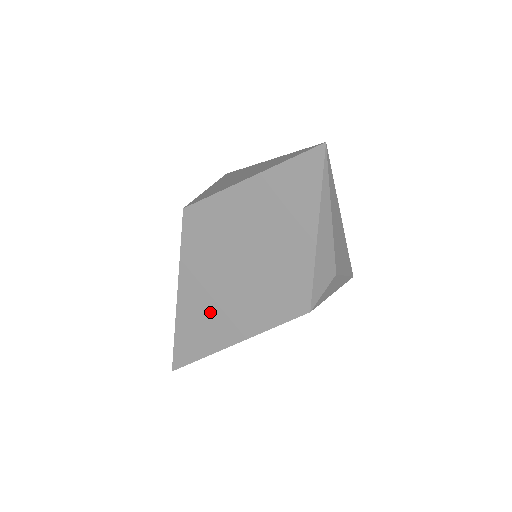
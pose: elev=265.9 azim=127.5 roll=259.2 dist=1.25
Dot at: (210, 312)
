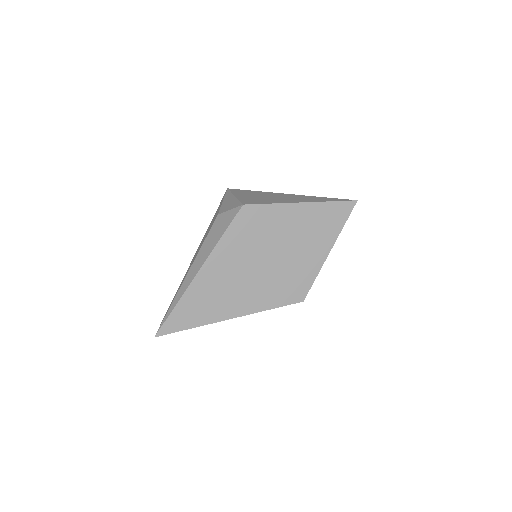
Dot at: (224, 289)
